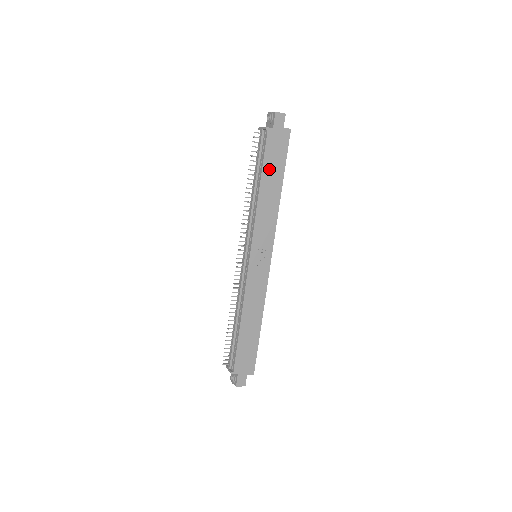
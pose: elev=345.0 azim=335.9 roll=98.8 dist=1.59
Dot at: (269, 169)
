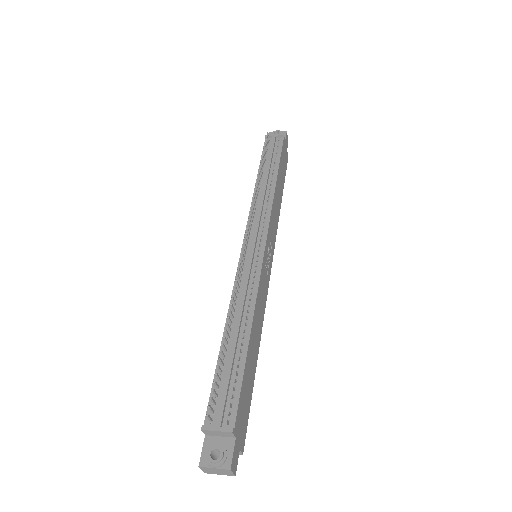
Dot at: (281, 171)
